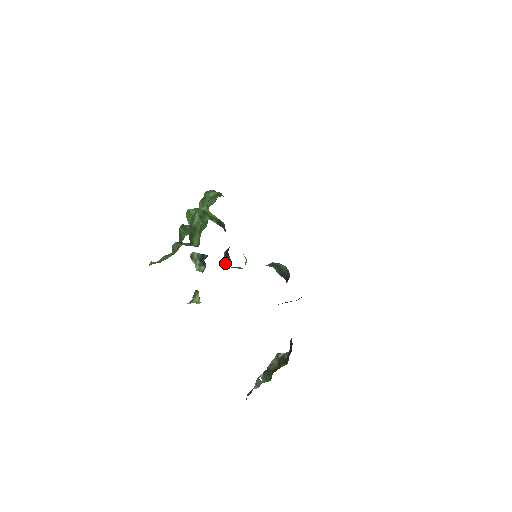
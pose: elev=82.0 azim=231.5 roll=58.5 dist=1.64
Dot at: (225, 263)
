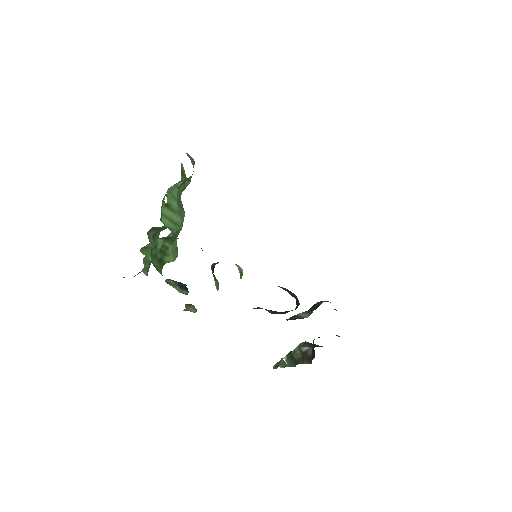
Dot at: occluded
